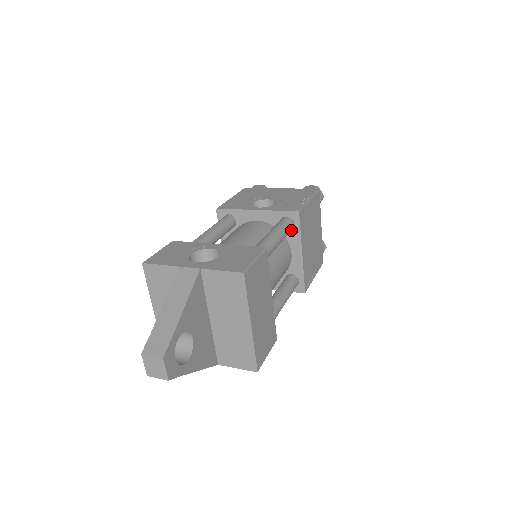
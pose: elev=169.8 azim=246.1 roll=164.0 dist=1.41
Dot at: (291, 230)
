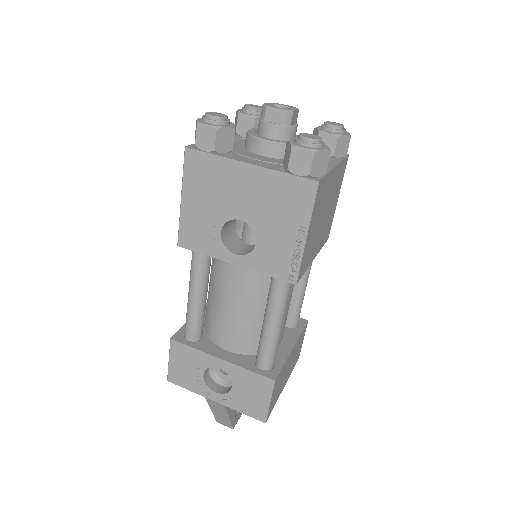
Dot at: occluded
